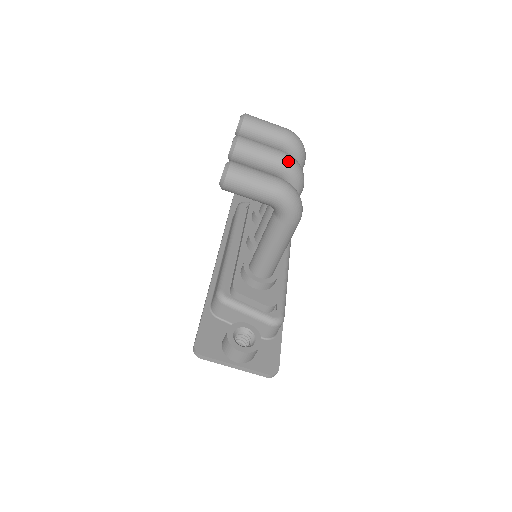
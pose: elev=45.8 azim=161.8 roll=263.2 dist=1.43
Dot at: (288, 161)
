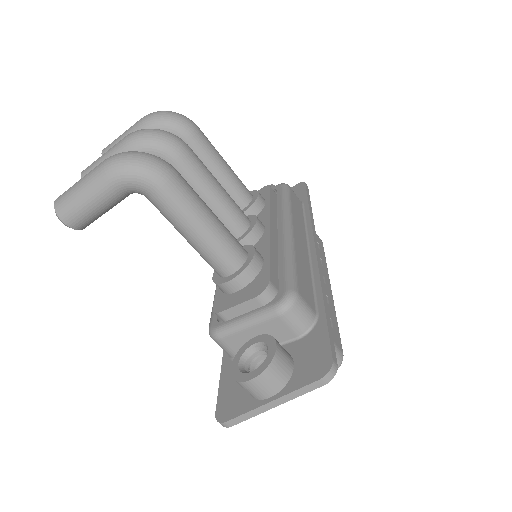
Dot at: (131, 138)
